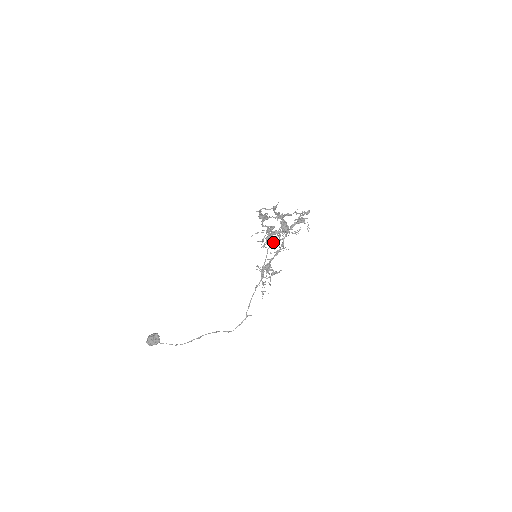
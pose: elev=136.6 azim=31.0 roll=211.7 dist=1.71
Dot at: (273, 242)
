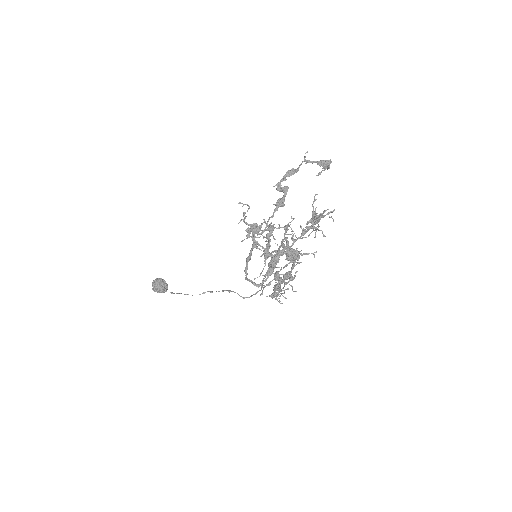
Dot at: occluded
